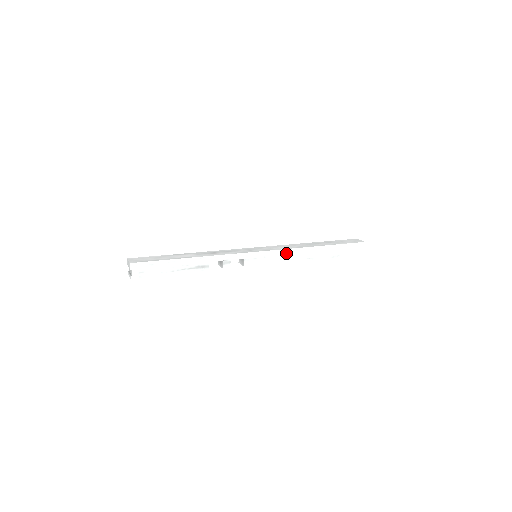
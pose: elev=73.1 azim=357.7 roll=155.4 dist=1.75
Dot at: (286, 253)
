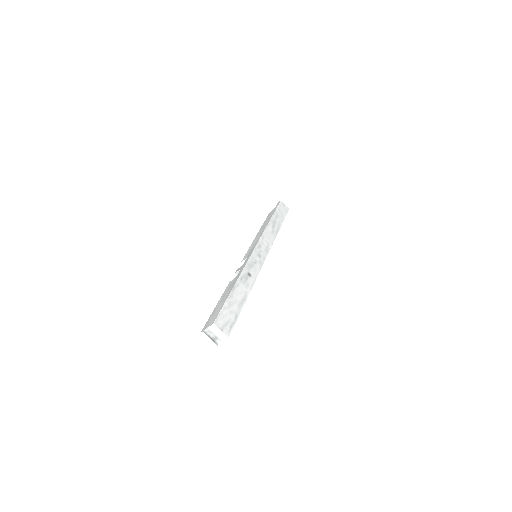
Dot at: occluded
